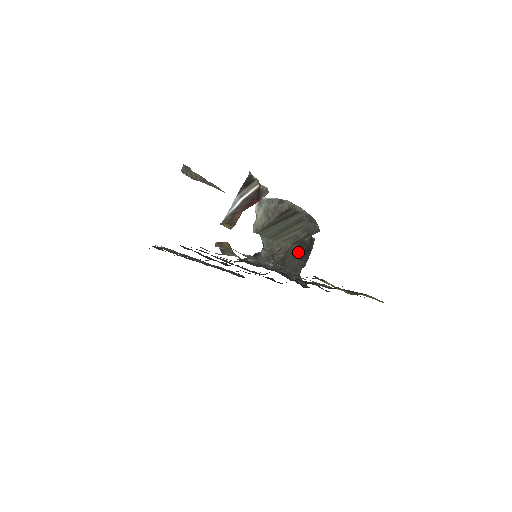
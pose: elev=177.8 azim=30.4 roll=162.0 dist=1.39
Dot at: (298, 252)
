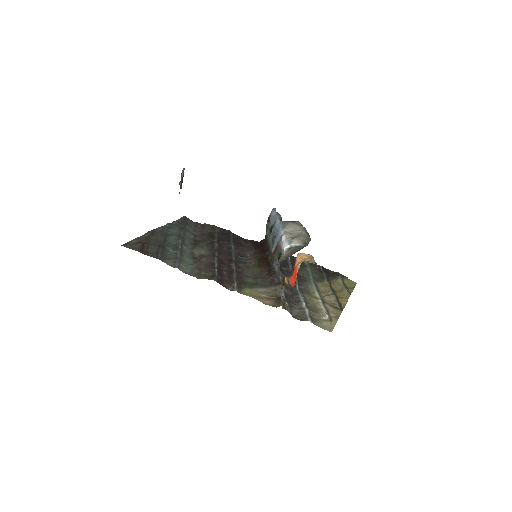
Dot at: occluded
